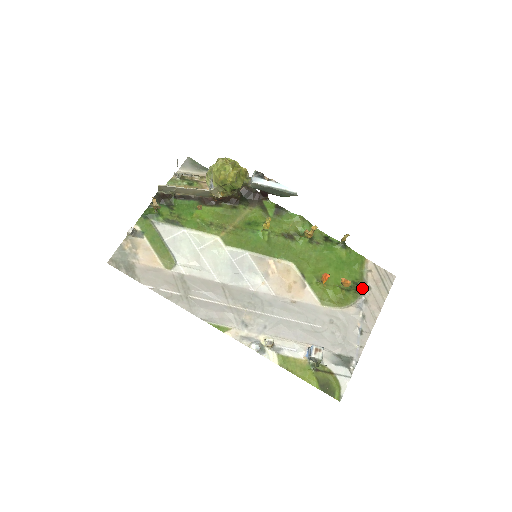
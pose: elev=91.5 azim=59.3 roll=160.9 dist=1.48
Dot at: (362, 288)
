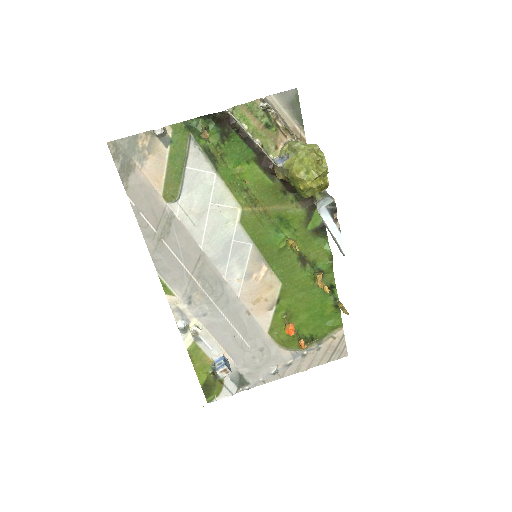
Dot at: (313, 345)
